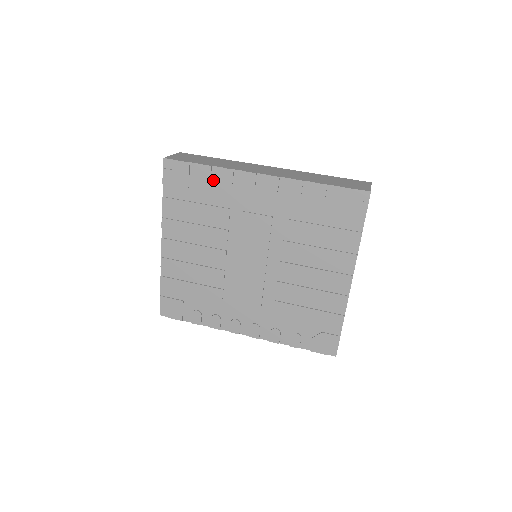
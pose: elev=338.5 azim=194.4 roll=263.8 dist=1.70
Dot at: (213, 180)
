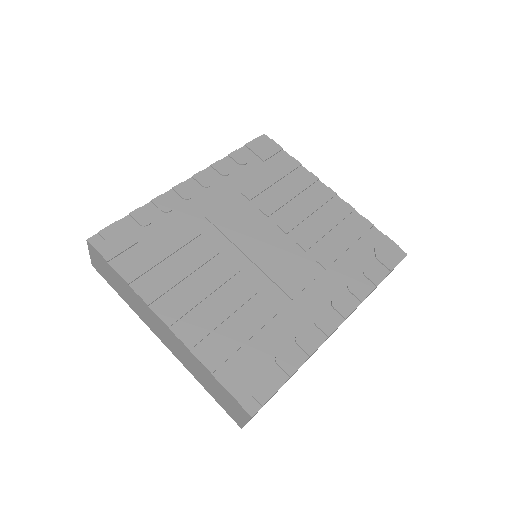
Dot at: (153, 217)
